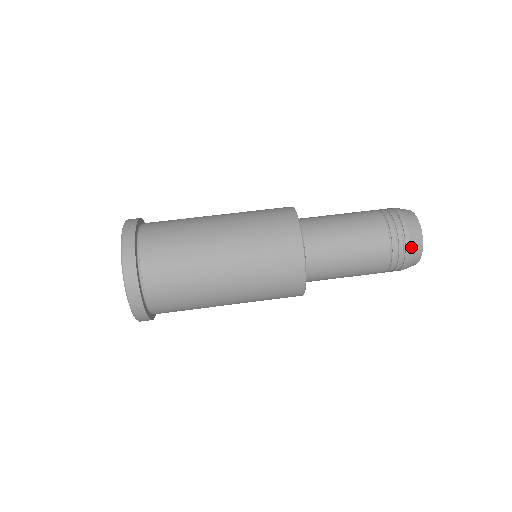
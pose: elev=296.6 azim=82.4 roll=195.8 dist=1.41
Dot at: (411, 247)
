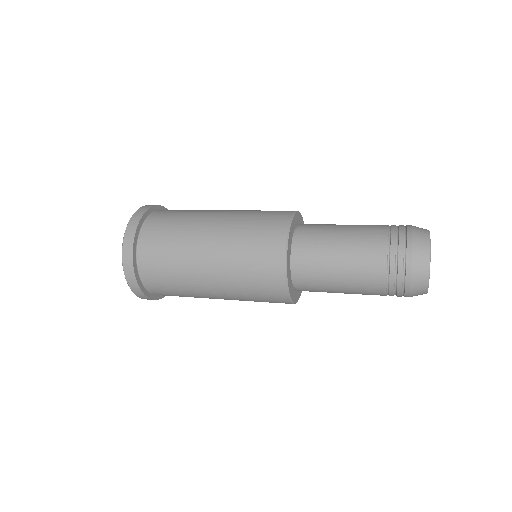
Dot at: (413, 227)
